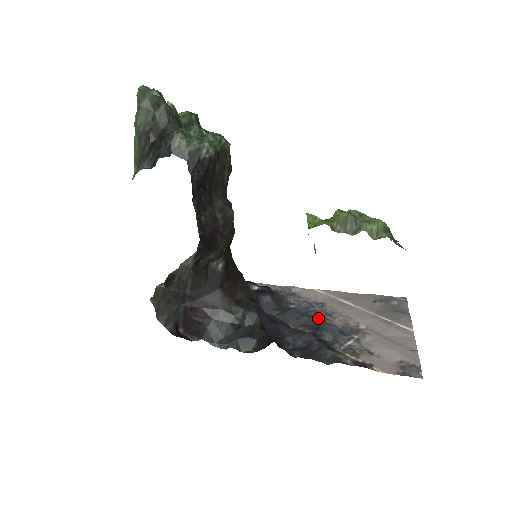
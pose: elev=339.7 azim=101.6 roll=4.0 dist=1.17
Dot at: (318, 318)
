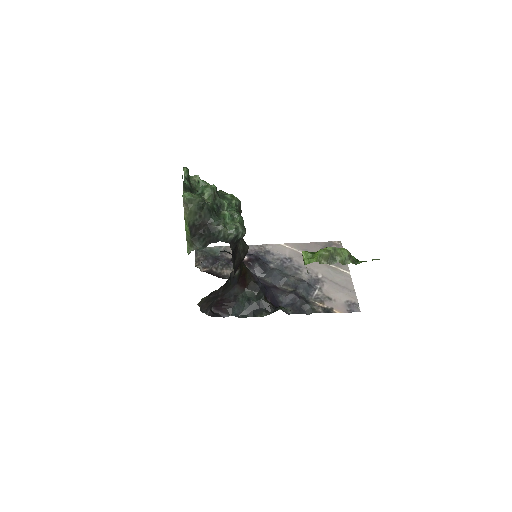
Dot at: (293, 277)
